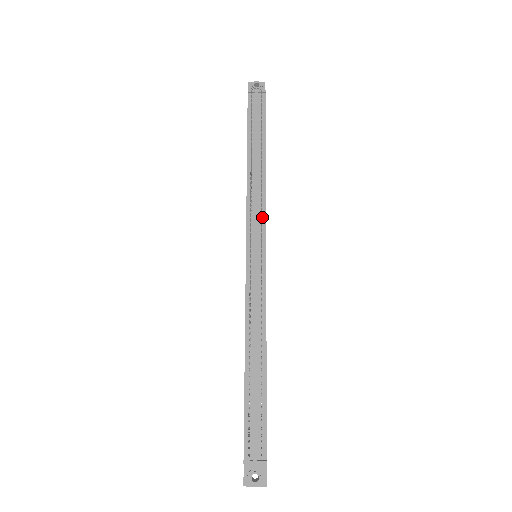
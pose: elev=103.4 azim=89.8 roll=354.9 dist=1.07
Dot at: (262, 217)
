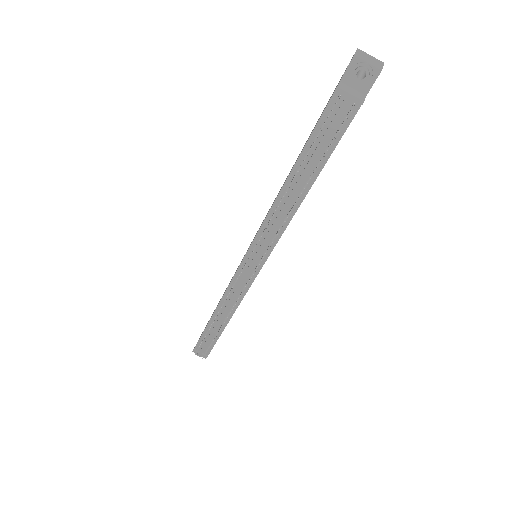
Dot at: occluded
